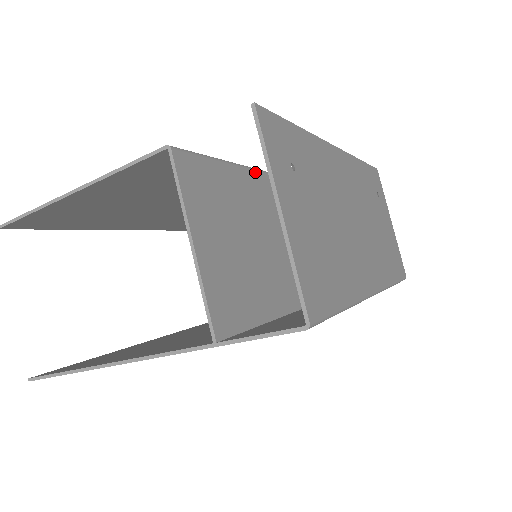
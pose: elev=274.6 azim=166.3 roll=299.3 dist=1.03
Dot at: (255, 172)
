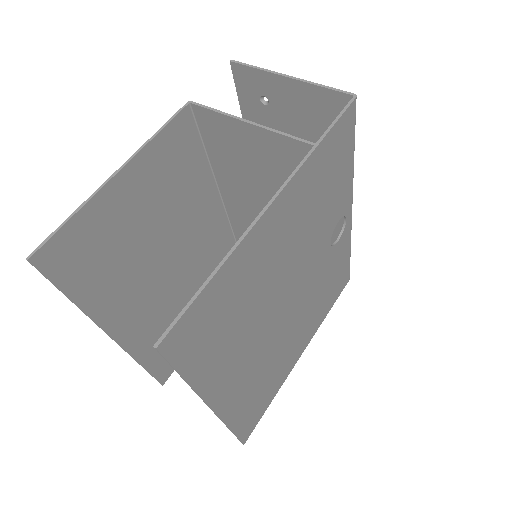
Dot at: (221, 187)
